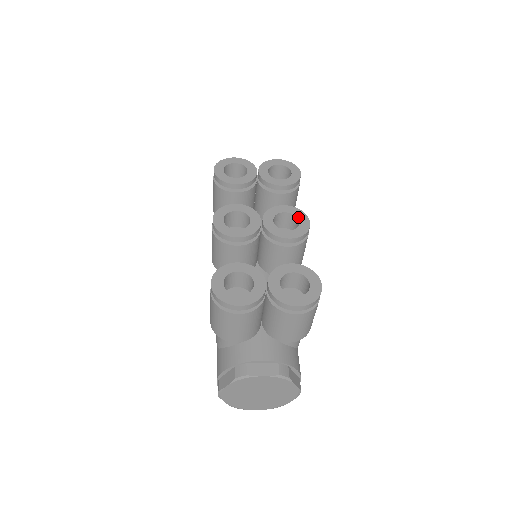
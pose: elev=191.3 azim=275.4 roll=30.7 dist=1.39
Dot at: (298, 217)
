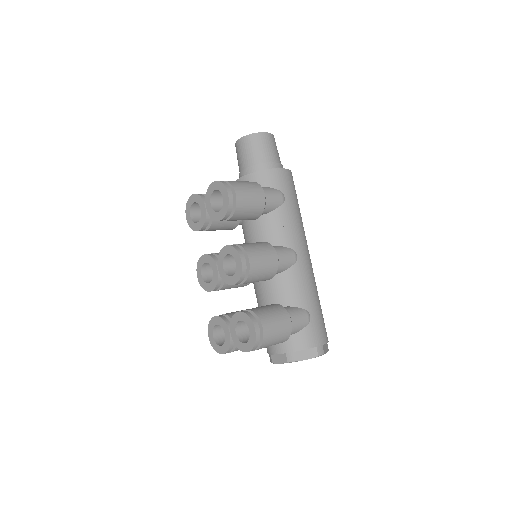
Dot at: (234, 258)
